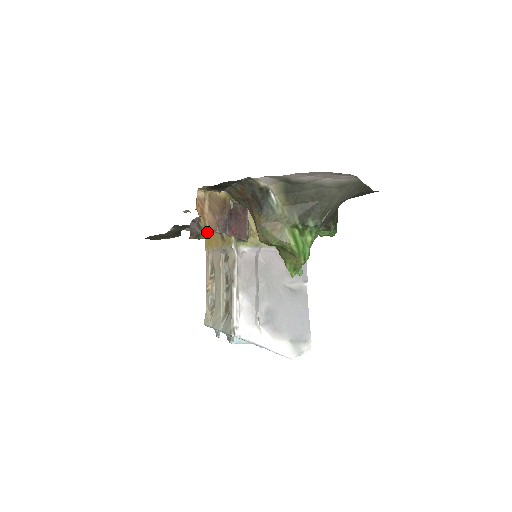
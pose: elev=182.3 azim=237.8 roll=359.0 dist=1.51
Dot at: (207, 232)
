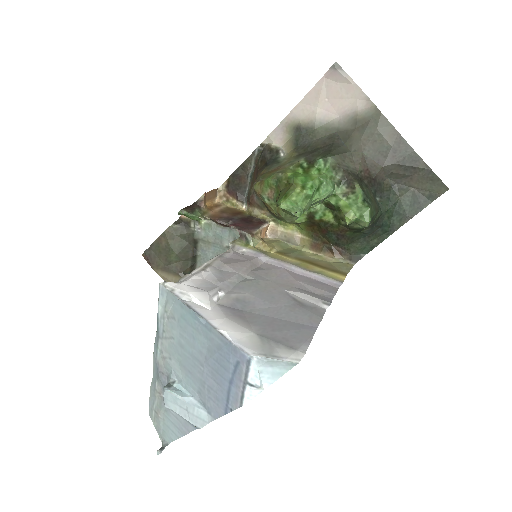
Dot at: (205, 216)
